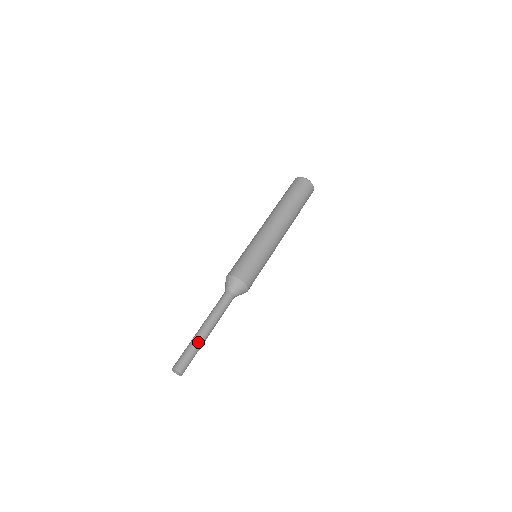
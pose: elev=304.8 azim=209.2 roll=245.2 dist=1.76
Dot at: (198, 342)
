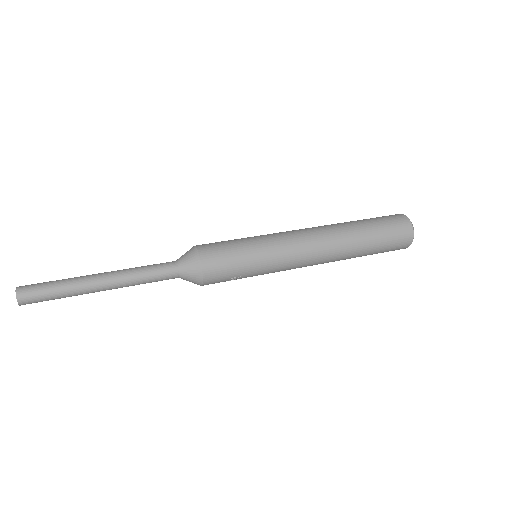
Dot at: (76, 284)
